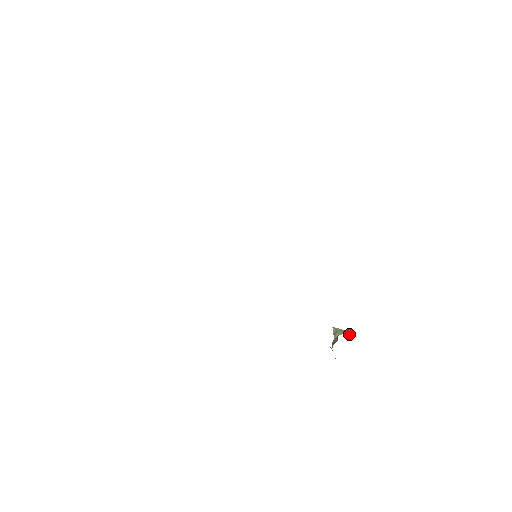
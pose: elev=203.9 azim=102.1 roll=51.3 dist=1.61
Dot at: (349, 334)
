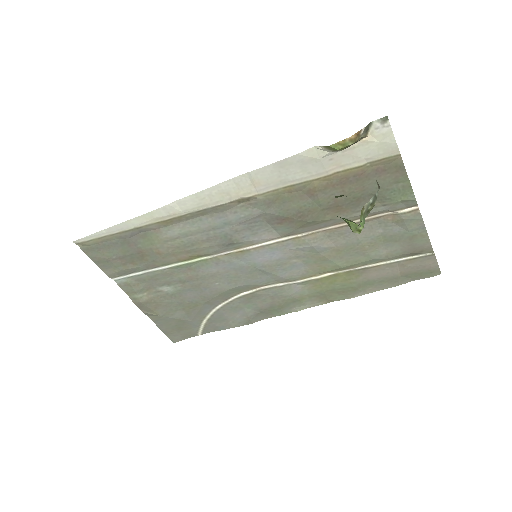
Dot at: occluded
